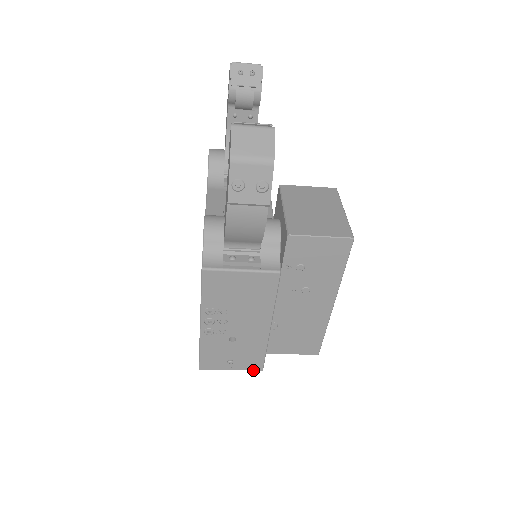
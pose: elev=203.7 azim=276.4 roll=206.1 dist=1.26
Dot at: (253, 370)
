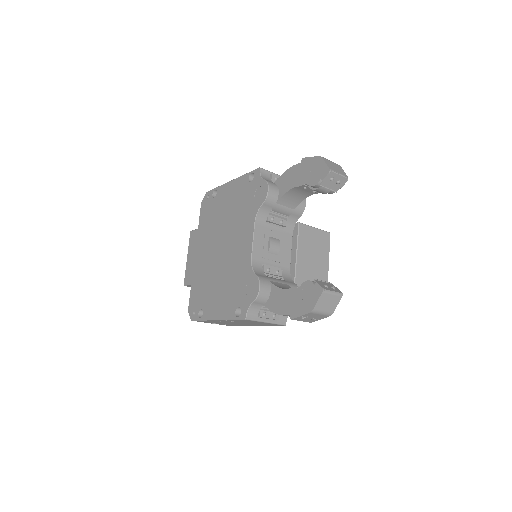
Dot at: occluded
